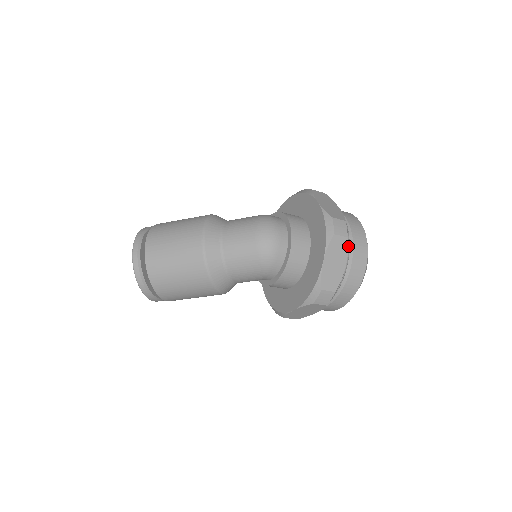
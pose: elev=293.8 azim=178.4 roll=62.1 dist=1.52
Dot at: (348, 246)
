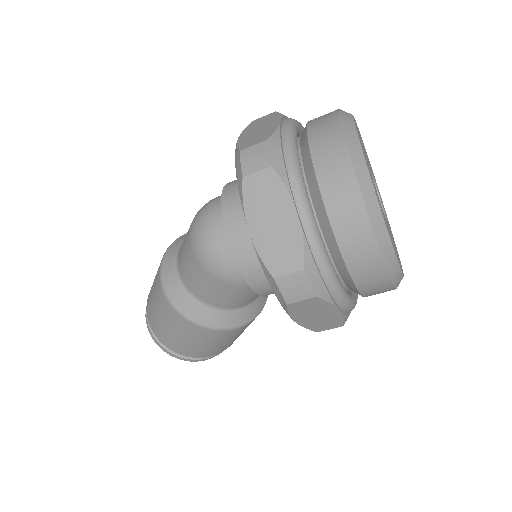
Dot at: (287, 179)
